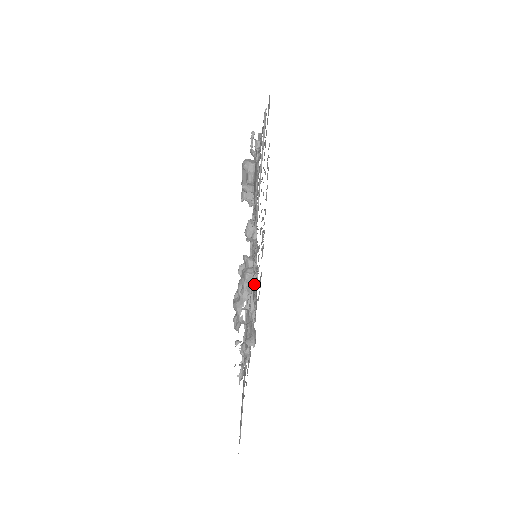
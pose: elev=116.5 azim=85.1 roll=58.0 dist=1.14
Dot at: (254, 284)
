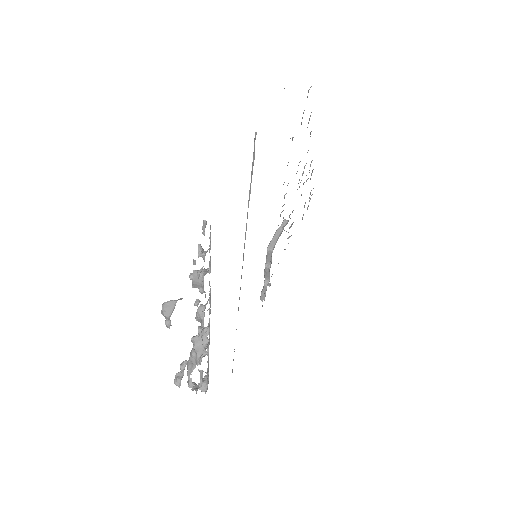
Dot at: occluded
